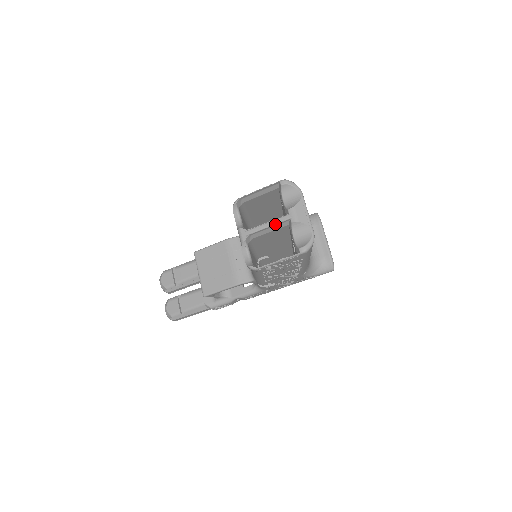
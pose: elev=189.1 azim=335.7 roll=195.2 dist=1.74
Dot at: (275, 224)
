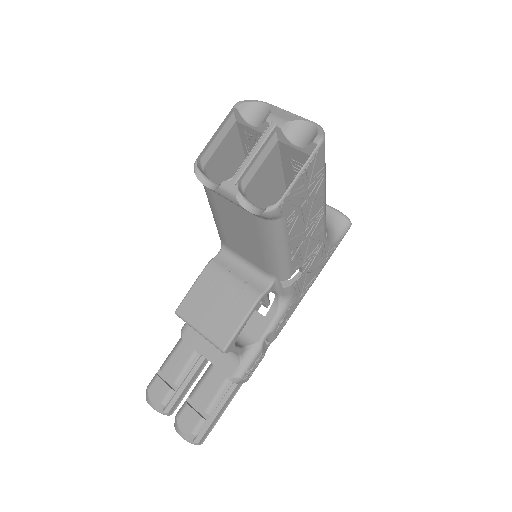
Dot at: (262, 145)
